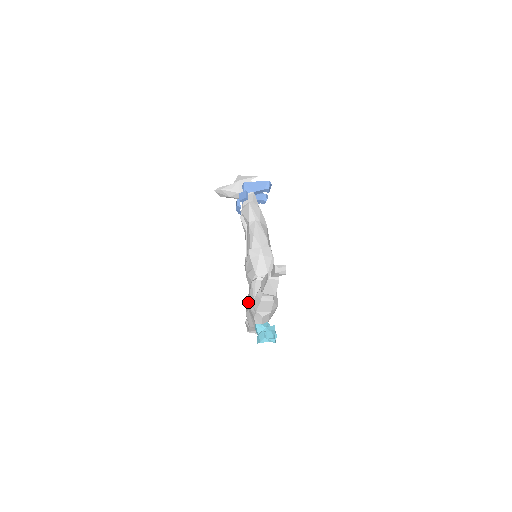
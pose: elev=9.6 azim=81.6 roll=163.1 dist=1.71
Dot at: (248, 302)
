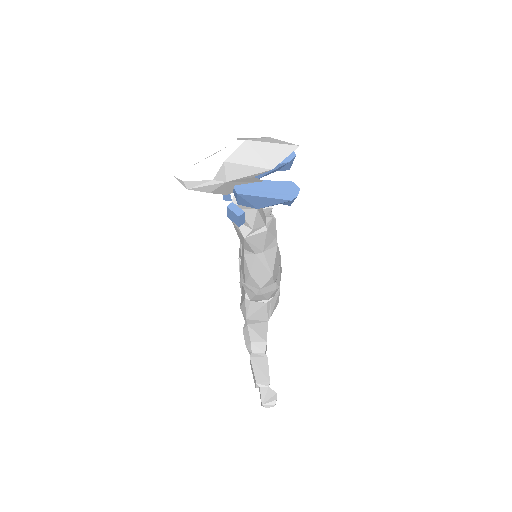
Dot at: occluded
